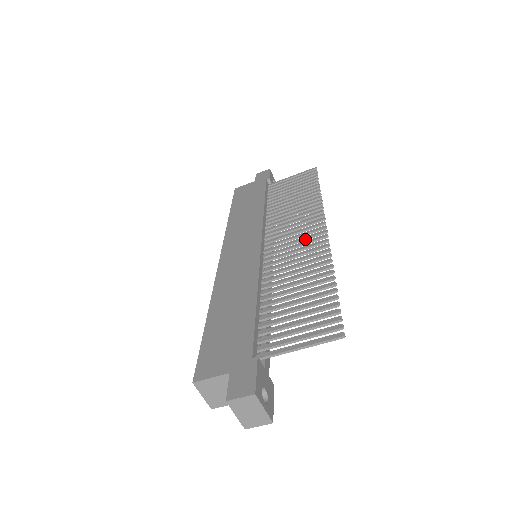
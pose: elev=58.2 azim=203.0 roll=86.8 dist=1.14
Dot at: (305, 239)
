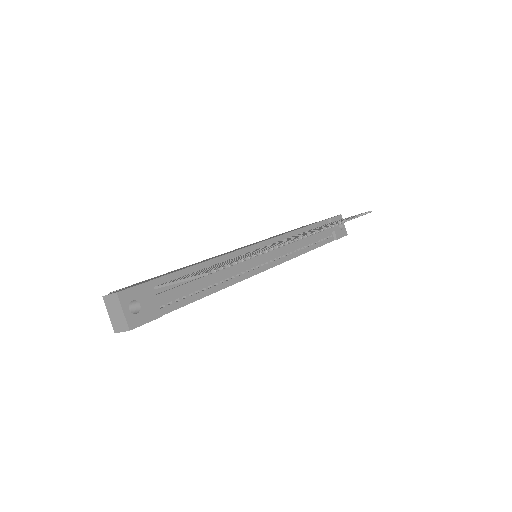
Dot at: occluded
